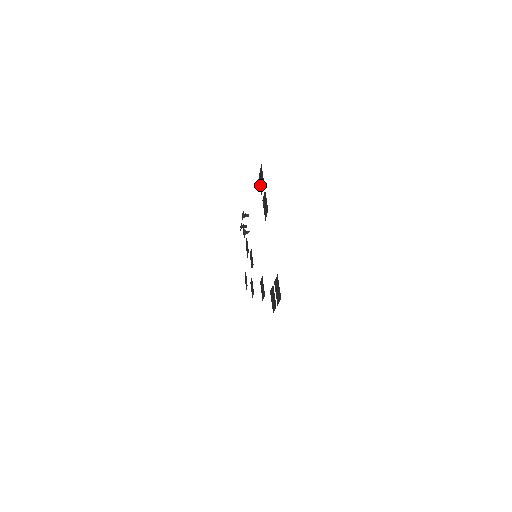
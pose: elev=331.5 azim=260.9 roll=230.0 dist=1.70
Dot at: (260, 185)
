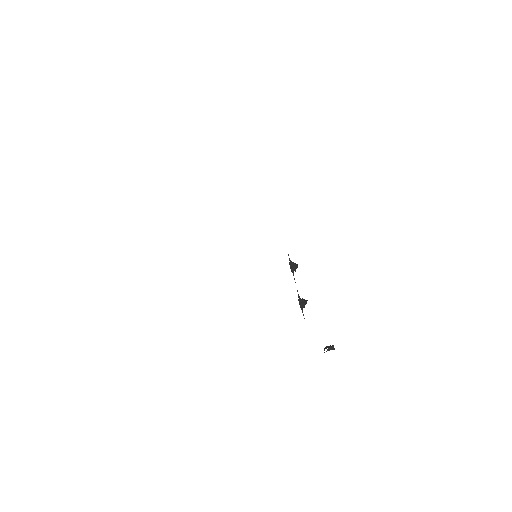
Dot at: occluded
